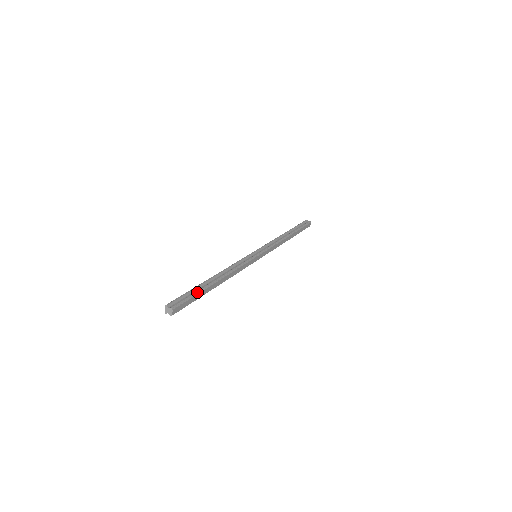
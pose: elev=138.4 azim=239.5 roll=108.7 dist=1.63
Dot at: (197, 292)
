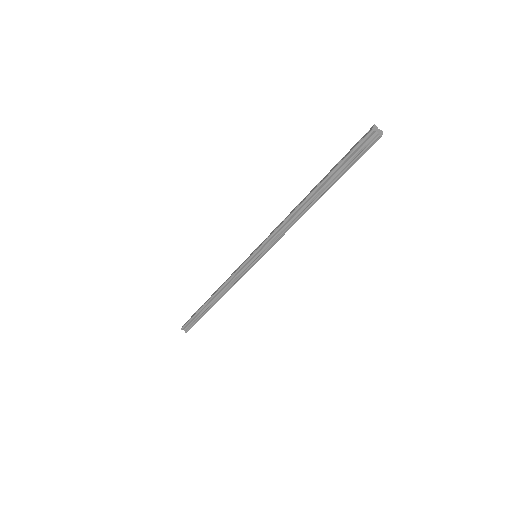
Dot at: (199, 318)
